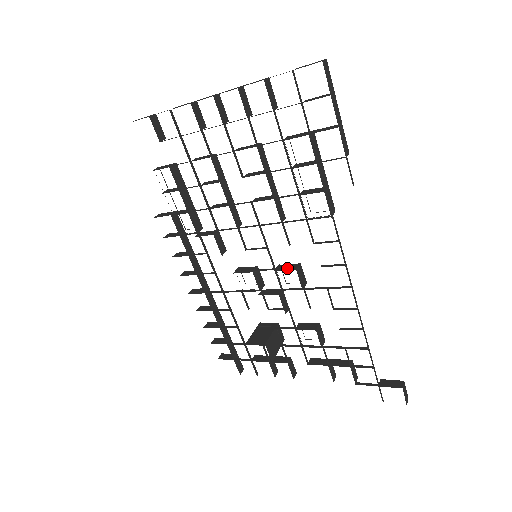
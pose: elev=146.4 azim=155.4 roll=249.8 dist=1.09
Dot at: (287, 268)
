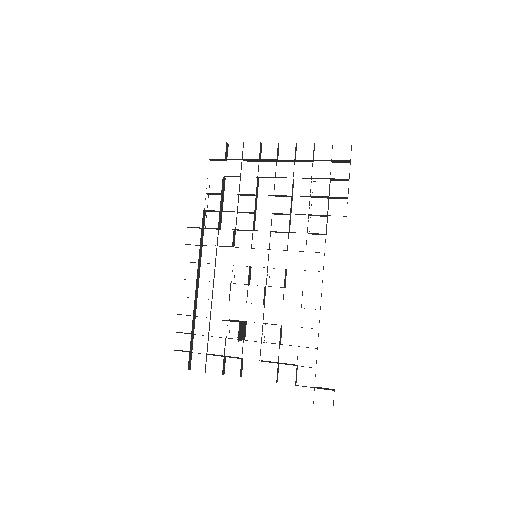
Dot at: occluded
